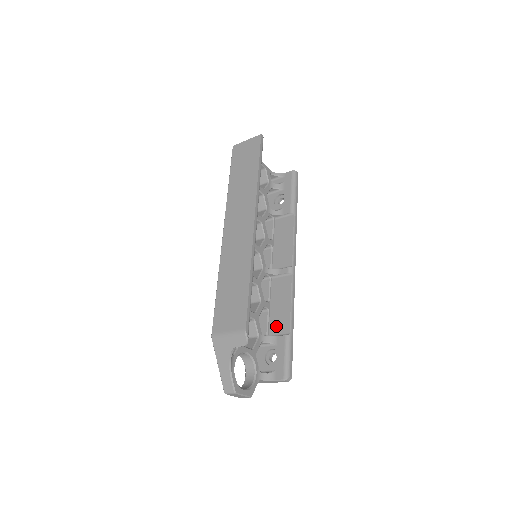
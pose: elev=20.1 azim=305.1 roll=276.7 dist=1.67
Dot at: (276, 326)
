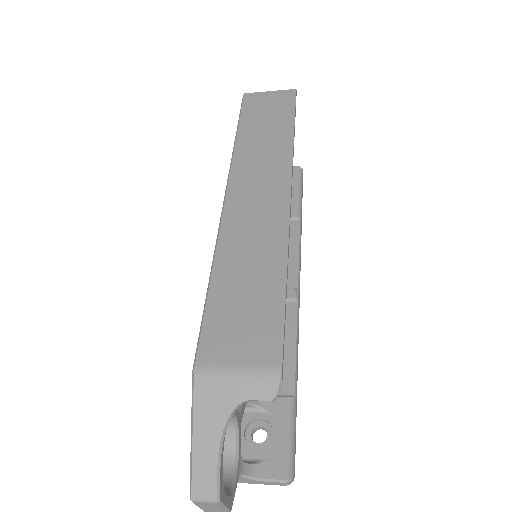
Dot at: occluded
